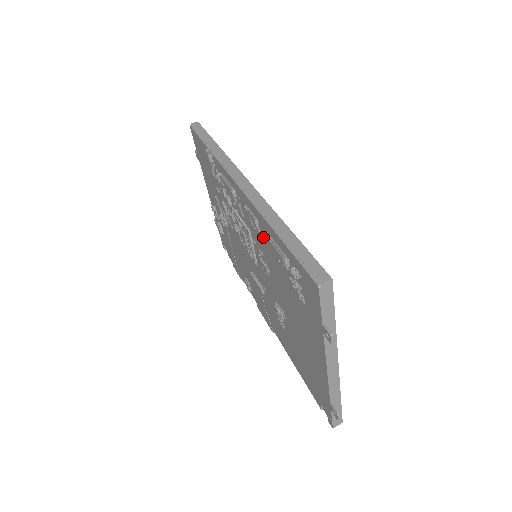
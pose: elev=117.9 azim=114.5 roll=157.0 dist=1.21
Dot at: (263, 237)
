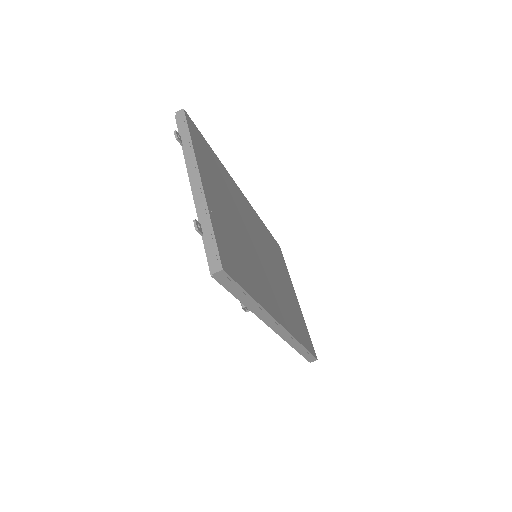
Dot at: occluded
